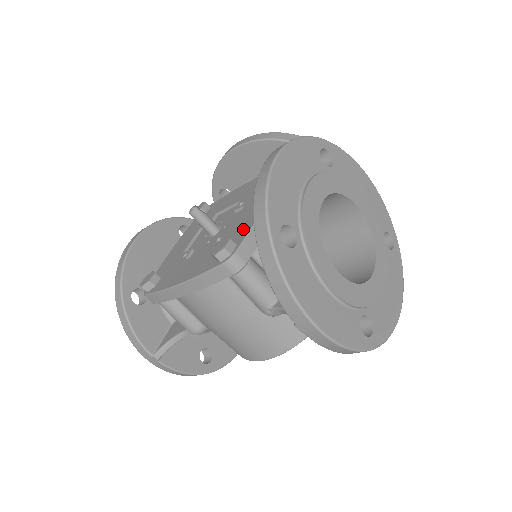
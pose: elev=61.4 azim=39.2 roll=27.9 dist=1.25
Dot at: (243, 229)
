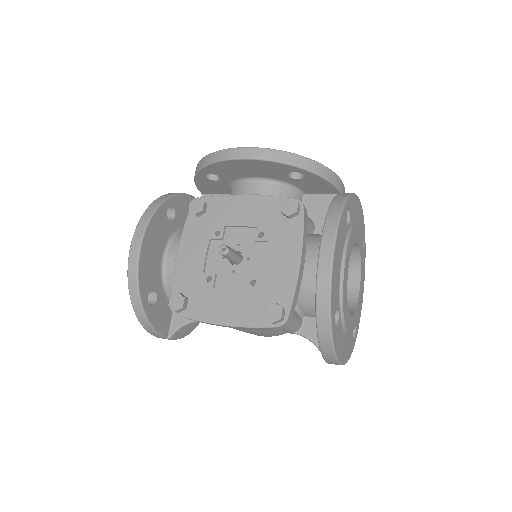
Dot at: (284, 287)
